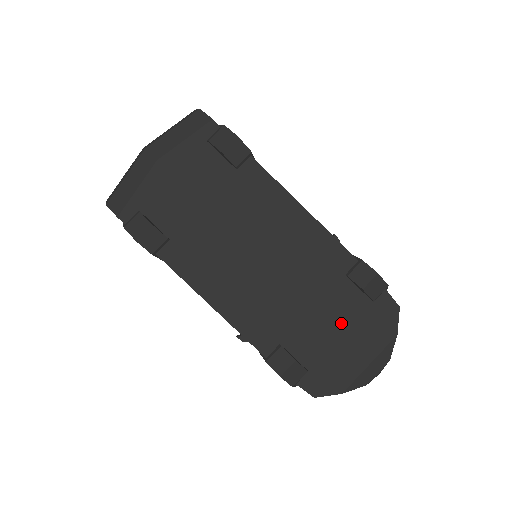
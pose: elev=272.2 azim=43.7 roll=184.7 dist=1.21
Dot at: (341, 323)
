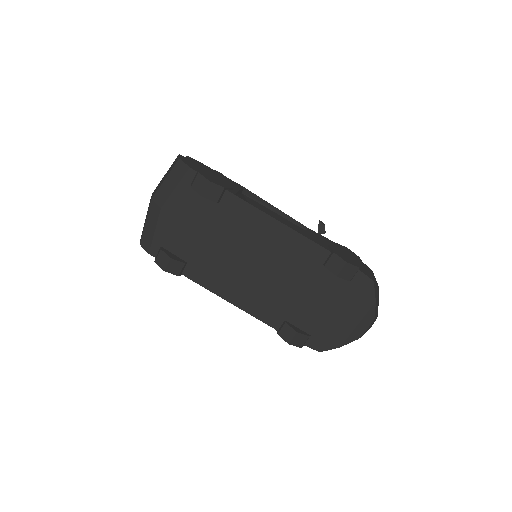
Dot at: (328, 300)
